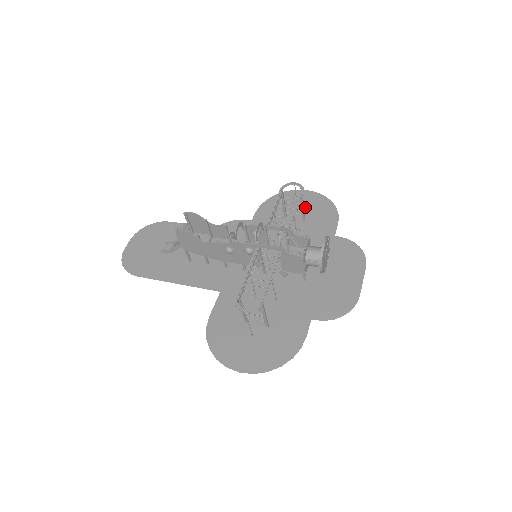
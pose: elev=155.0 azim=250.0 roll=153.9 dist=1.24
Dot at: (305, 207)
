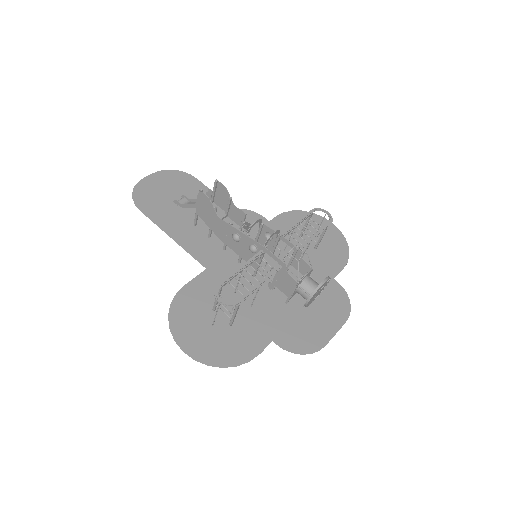
Dot at: (323, 237)
